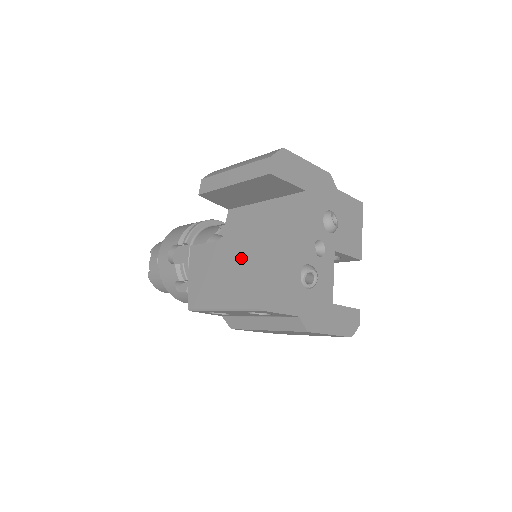
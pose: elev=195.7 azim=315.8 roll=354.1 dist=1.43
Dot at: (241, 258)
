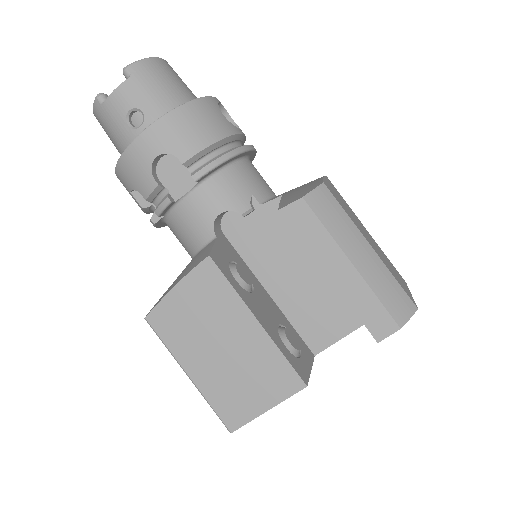
Dot at: (257, 367)
